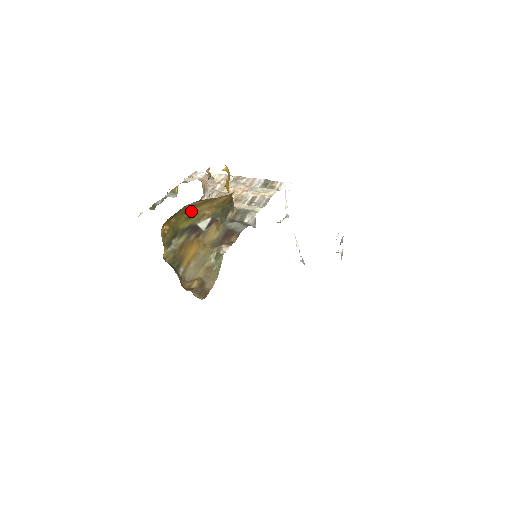
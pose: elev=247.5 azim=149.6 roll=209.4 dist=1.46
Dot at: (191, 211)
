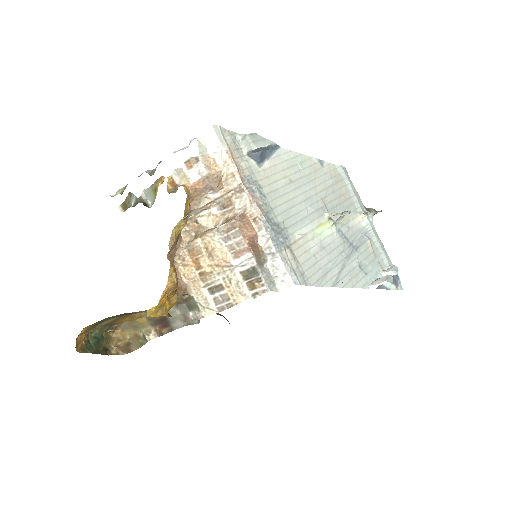
Dot at: occluded
